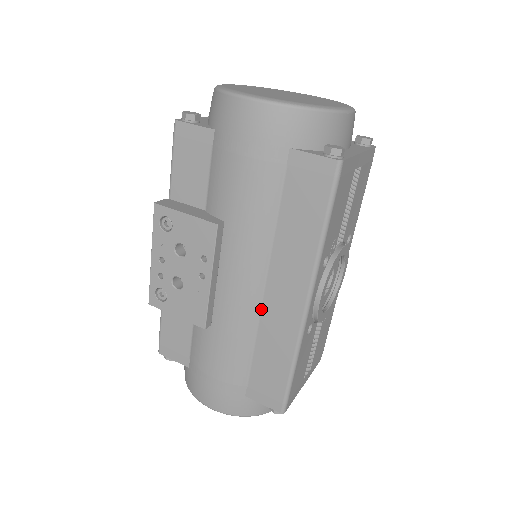
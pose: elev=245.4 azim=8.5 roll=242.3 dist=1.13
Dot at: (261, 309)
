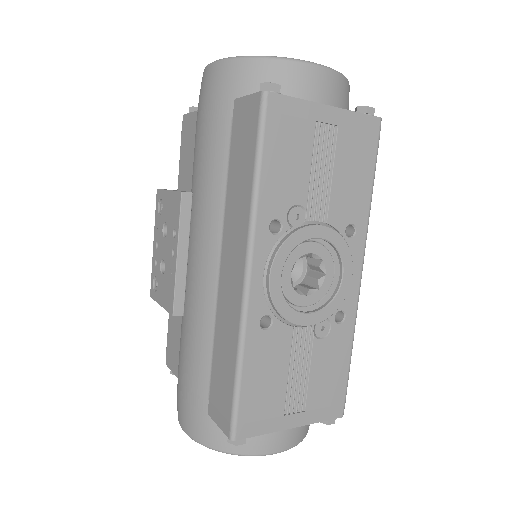
Dot at: (218, 291)
